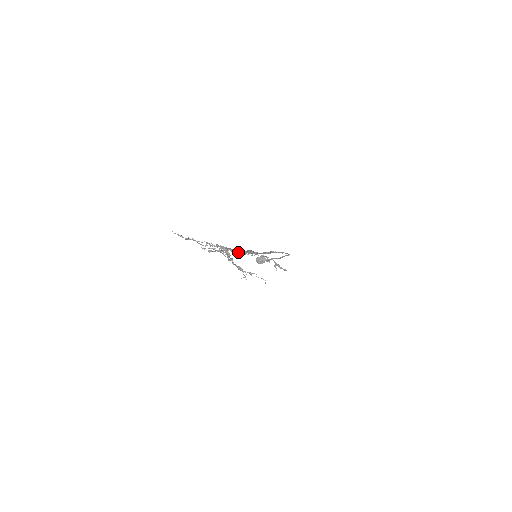
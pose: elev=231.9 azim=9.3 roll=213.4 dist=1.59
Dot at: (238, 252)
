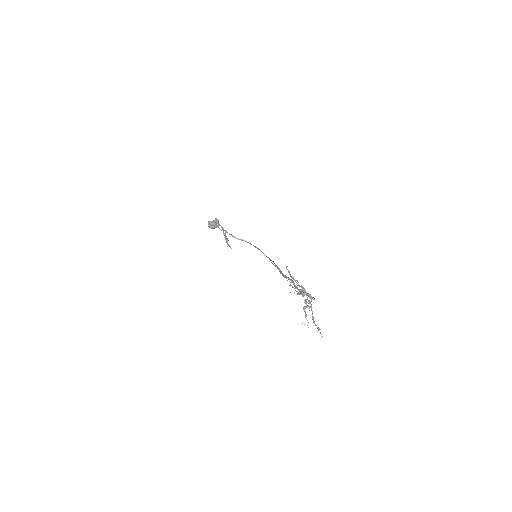
Dot at: occluded
